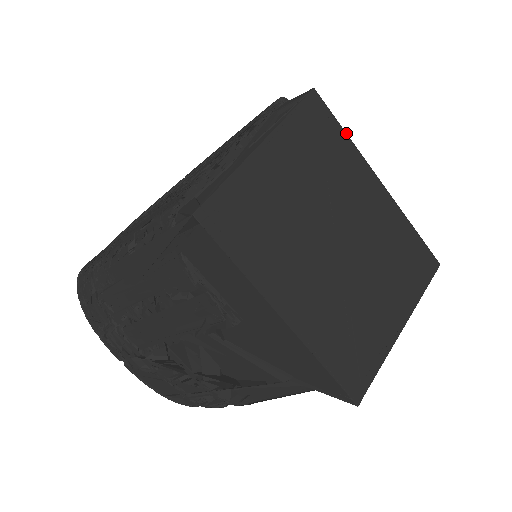
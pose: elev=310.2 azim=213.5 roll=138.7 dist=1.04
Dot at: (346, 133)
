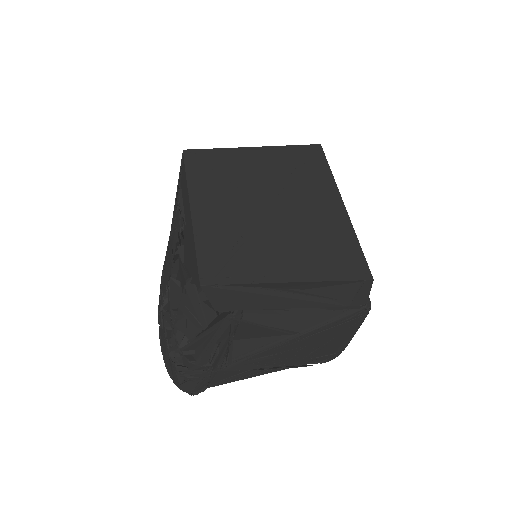
Dot at: occluded
